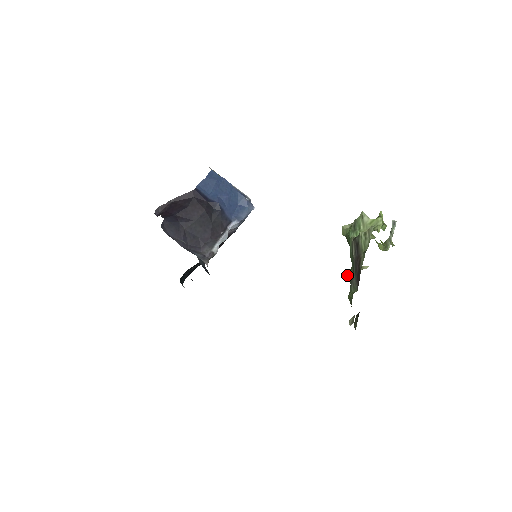
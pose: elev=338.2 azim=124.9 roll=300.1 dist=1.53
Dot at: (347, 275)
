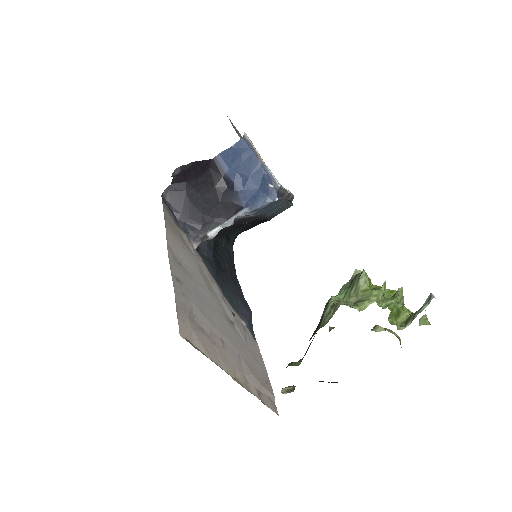
Dot at: occluded
